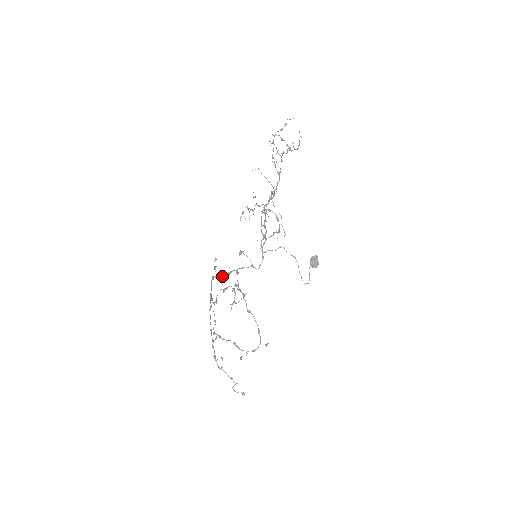
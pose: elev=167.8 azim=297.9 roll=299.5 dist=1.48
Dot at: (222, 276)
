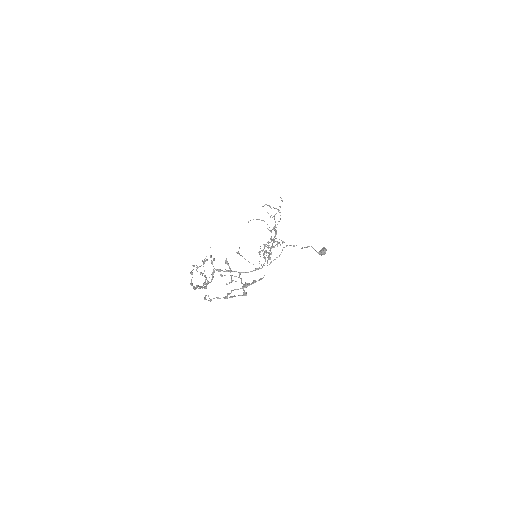
Dot at: (221, 270)
